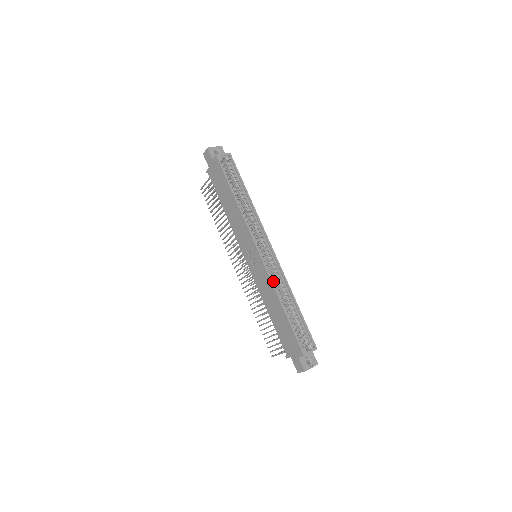
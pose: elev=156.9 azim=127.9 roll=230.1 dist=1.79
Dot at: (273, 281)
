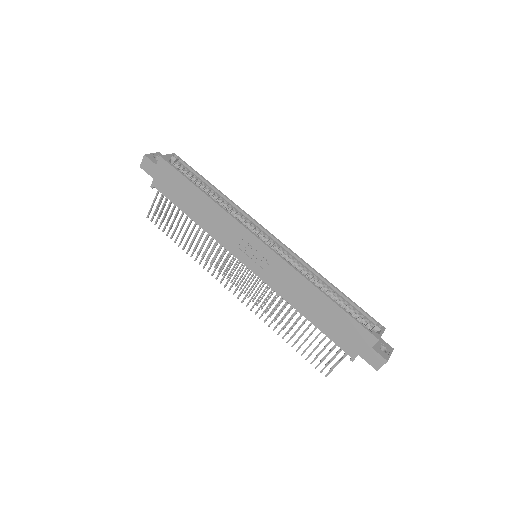
Dot at: occluded
